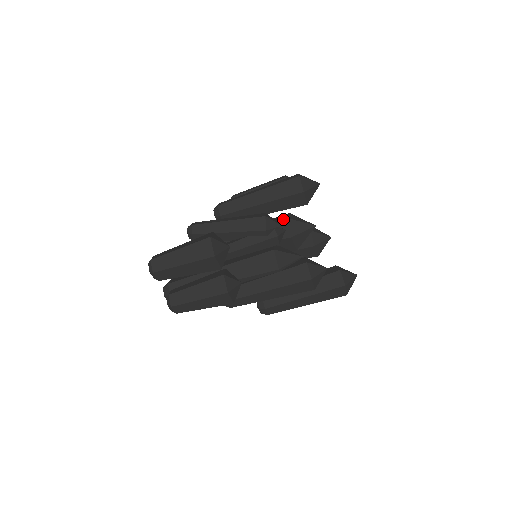
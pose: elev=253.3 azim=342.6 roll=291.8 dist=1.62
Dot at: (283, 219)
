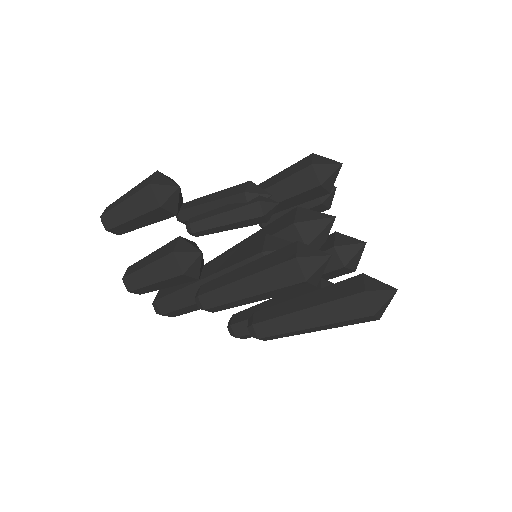
Dot at: (293, 209)
